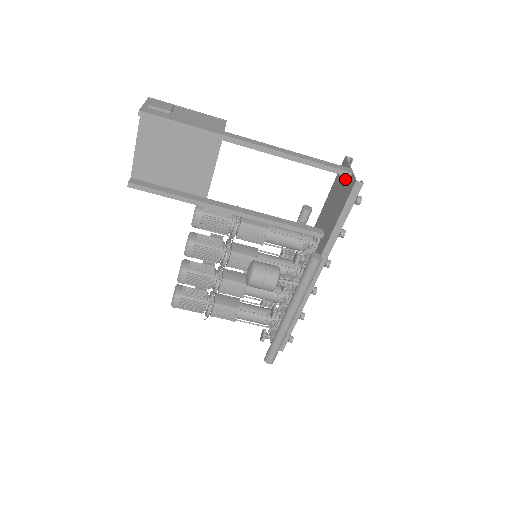
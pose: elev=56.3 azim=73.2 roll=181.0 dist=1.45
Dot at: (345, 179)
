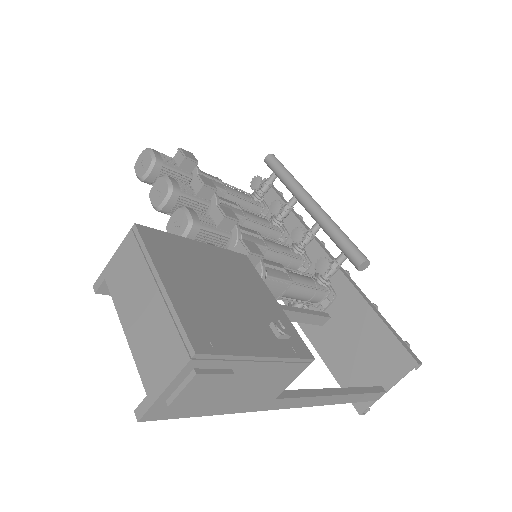
Dot at: (376, 377)
